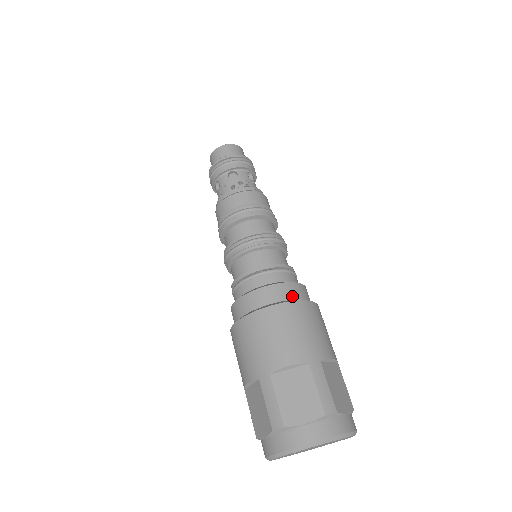
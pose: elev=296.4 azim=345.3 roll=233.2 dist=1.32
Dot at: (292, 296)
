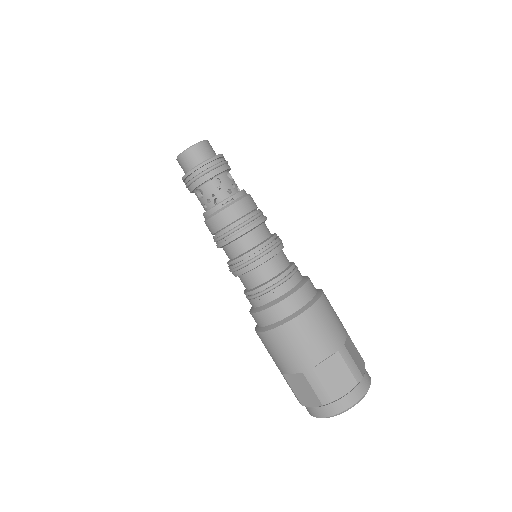
Dot at: (279, 317)
